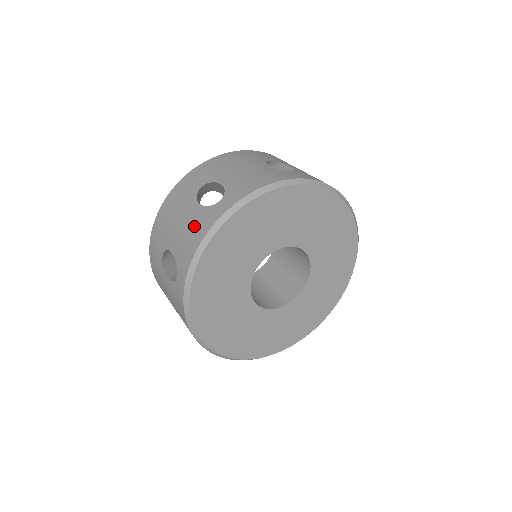
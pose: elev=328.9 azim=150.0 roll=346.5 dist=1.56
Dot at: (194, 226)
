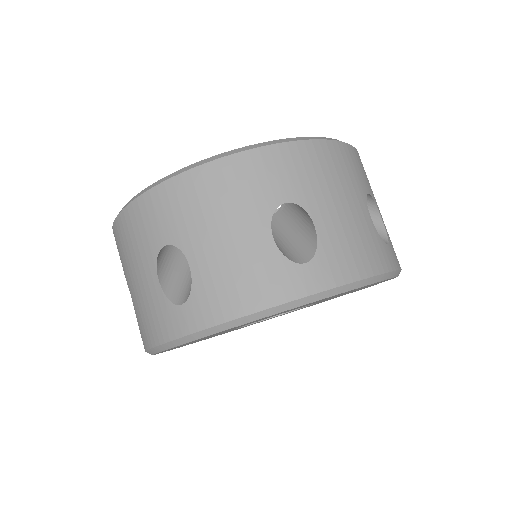
Dot at: (252, 273)
